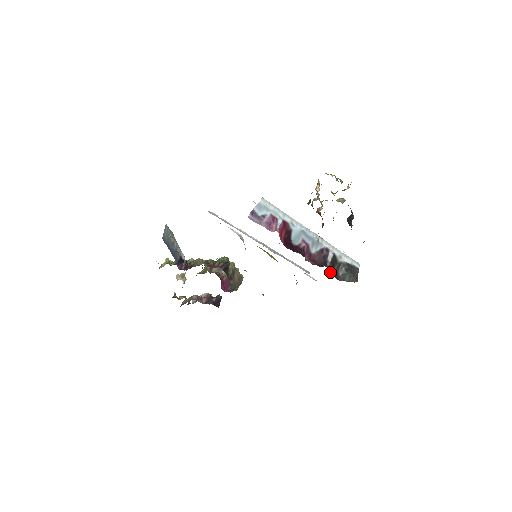
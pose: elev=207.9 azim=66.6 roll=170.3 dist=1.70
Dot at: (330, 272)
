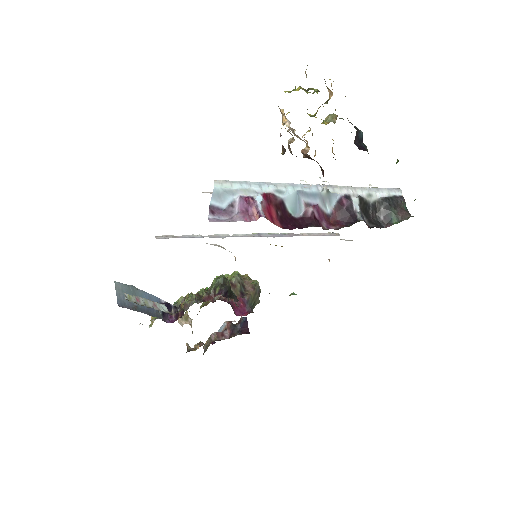
Dot at: (367, 224)
